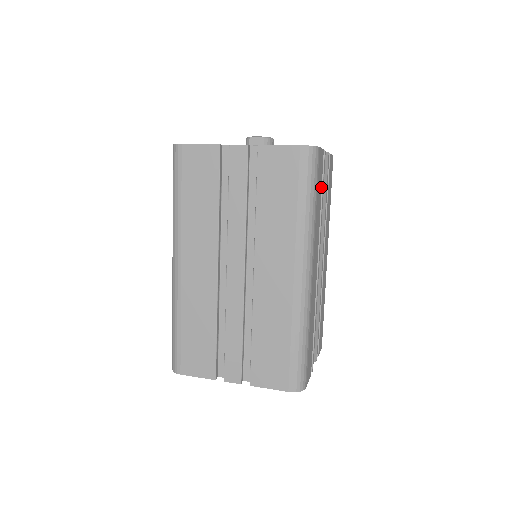
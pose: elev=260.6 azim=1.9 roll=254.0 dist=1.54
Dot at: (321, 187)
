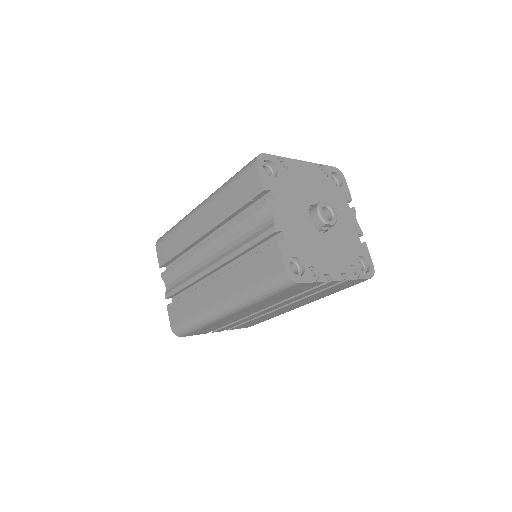
Dot at: occluded
